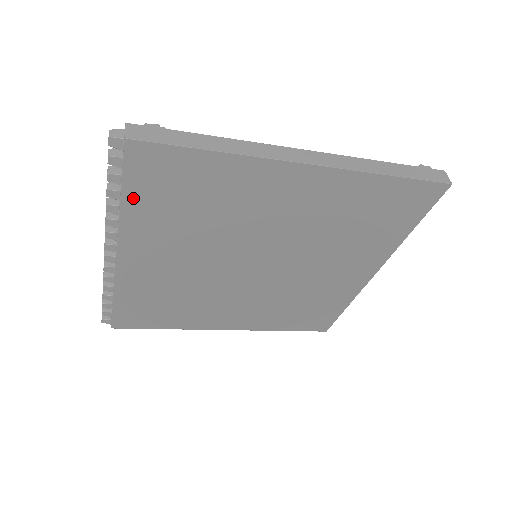
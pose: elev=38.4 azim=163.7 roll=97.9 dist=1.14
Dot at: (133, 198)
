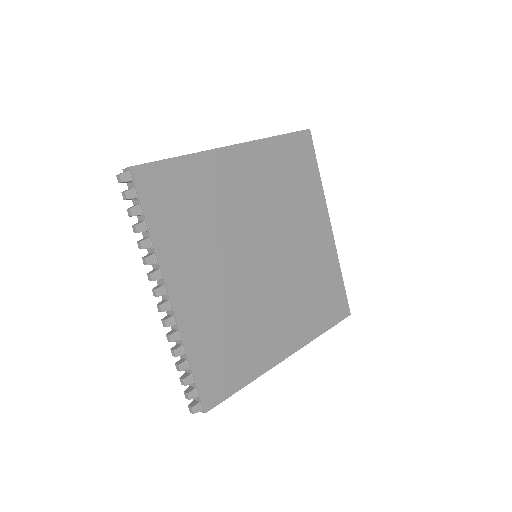
Dot at: (155, 221)
